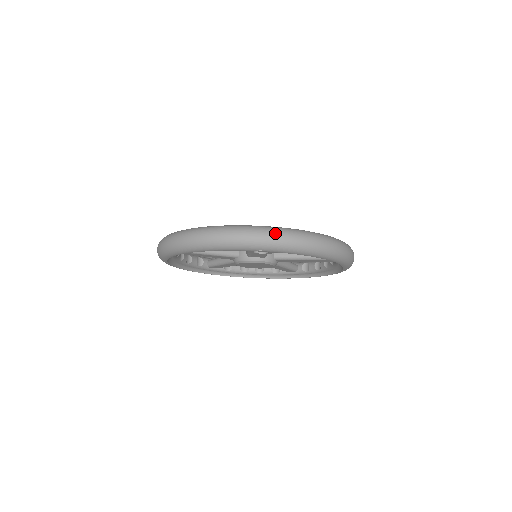
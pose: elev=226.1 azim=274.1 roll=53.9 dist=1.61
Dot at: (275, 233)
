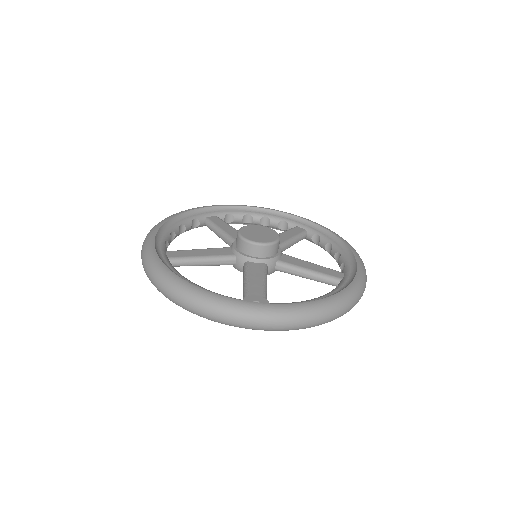
Dot at: (269, 321)
